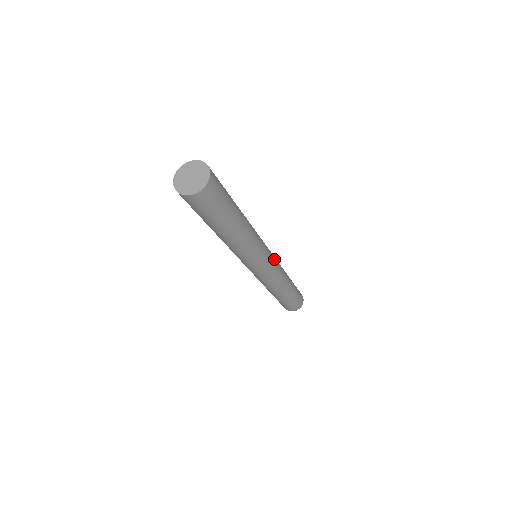
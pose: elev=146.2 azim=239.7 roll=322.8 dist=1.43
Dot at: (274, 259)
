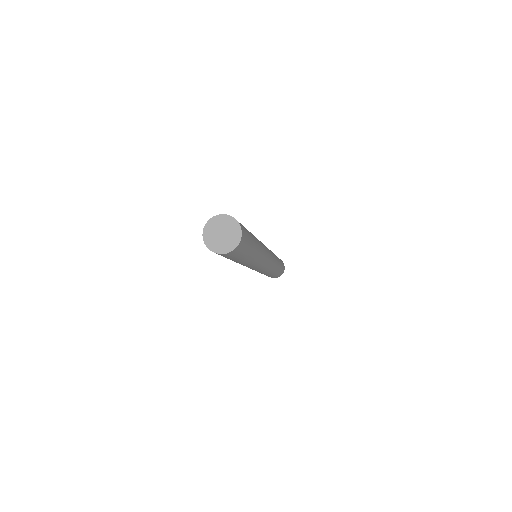
Dot at: (270, 252)
